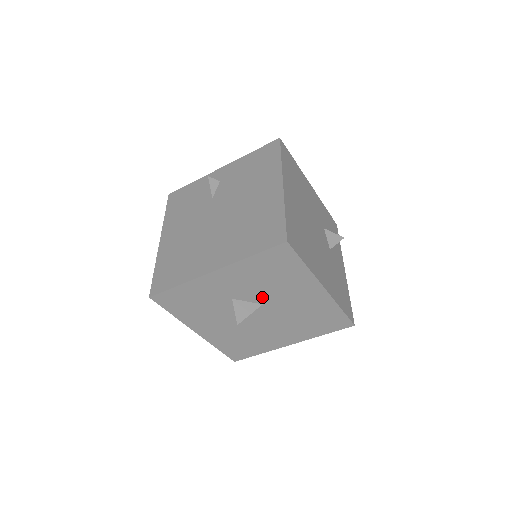
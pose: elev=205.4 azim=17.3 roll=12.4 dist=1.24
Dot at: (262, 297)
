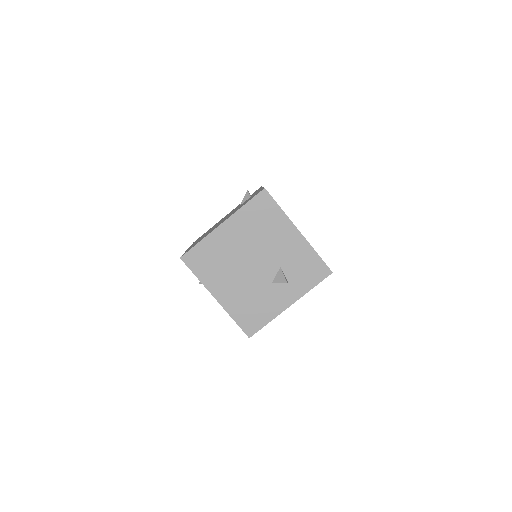
Dot at: occluded
